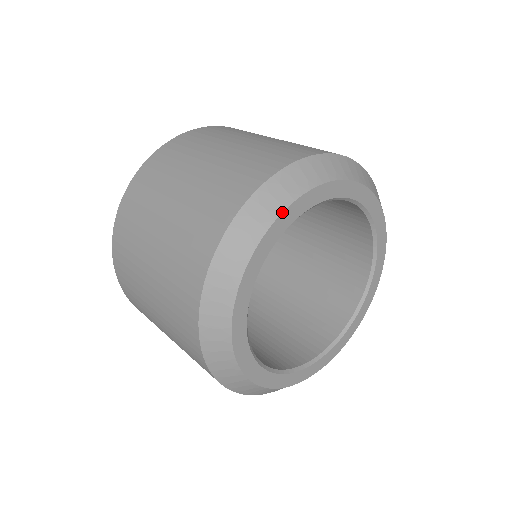
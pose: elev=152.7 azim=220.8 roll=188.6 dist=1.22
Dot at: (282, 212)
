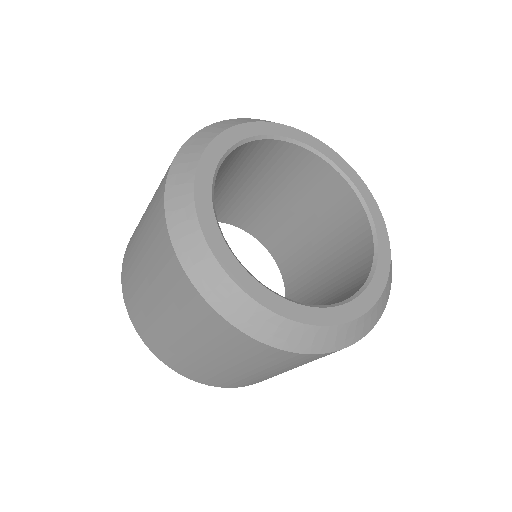
Dot at: (295, 128)
